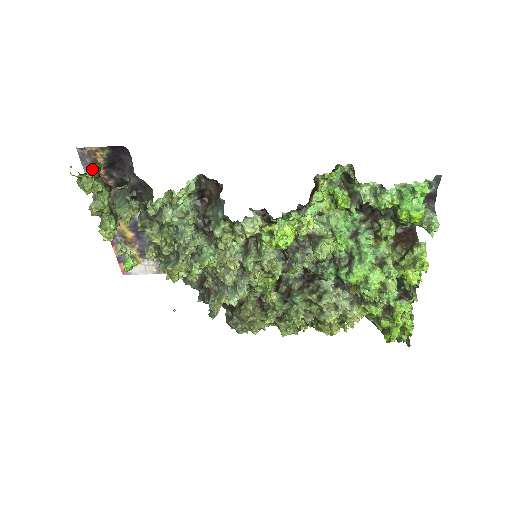
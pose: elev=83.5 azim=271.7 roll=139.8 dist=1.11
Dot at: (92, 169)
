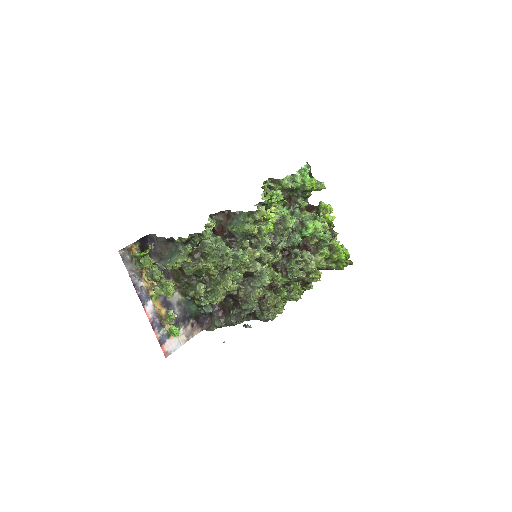
Dot at: (131, 264)
